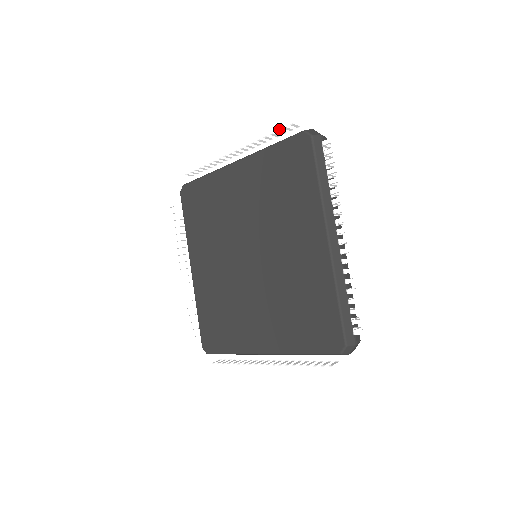
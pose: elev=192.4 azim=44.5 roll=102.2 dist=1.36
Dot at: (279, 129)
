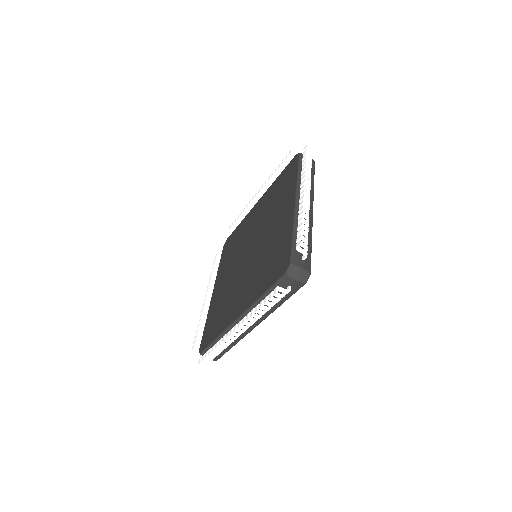
Dot at: (284, 163)
